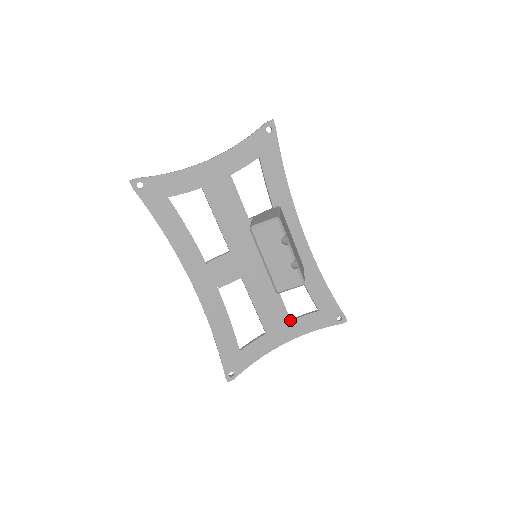
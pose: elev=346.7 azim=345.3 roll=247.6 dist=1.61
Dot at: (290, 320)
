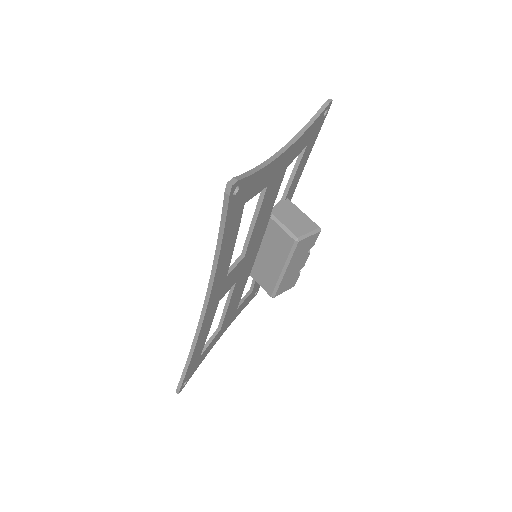
Dot at: (237, 309)
